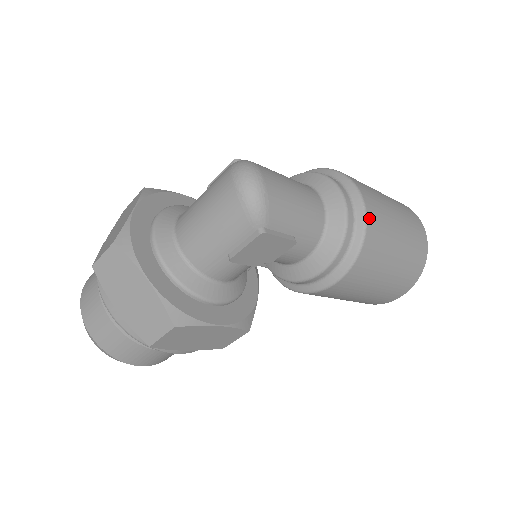
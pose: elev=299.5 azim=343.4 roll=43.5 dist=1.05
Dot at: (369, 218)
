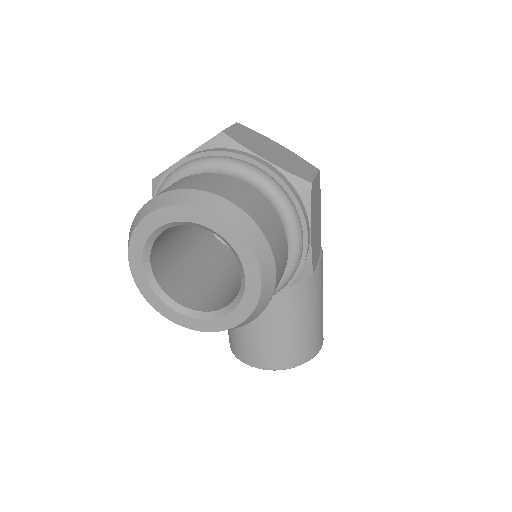
Dot at: occluded
